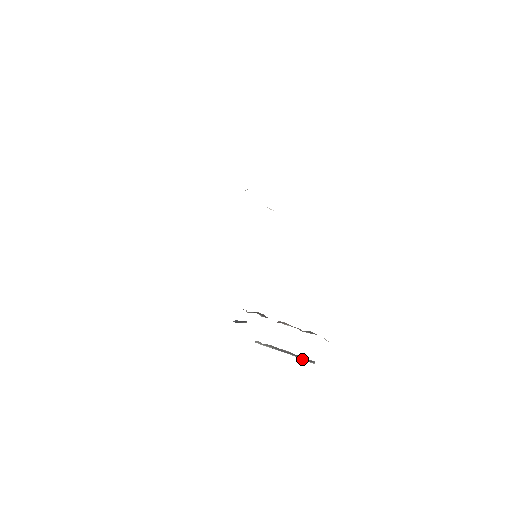
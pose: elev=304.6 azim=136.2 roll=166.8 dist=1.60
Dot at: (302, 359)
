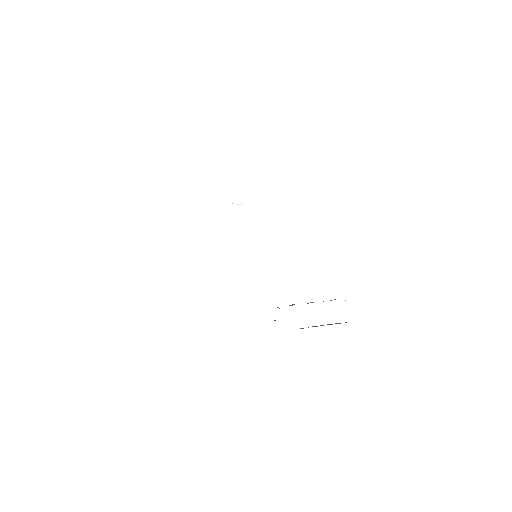
Dot at: occluded
